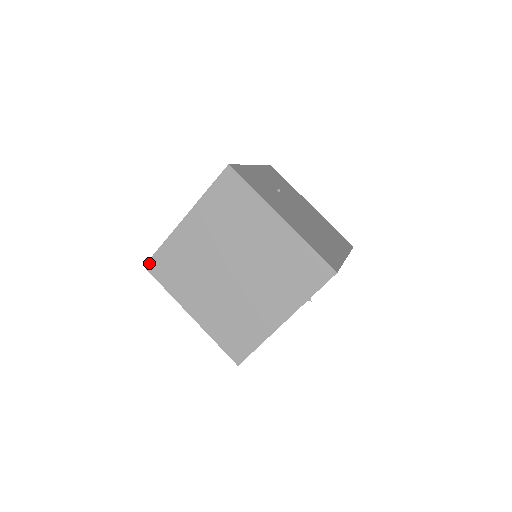
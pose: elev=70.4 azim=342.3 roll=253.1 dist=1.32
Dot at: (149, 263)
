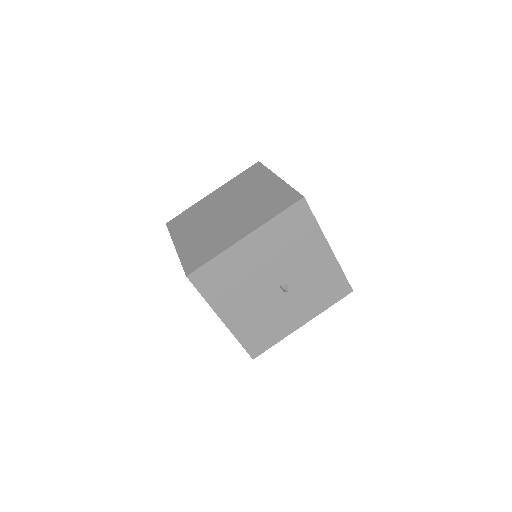
Dot at: (171, 221)
